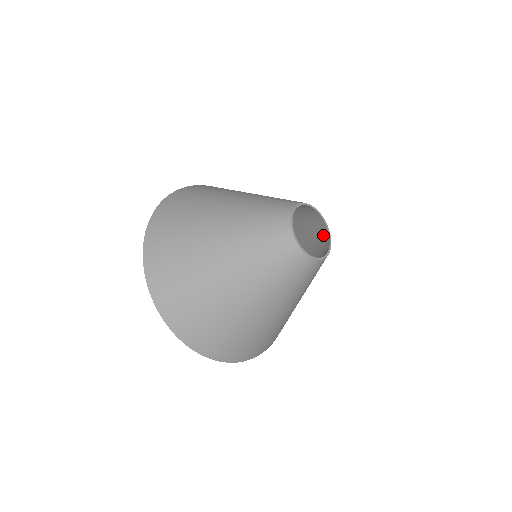
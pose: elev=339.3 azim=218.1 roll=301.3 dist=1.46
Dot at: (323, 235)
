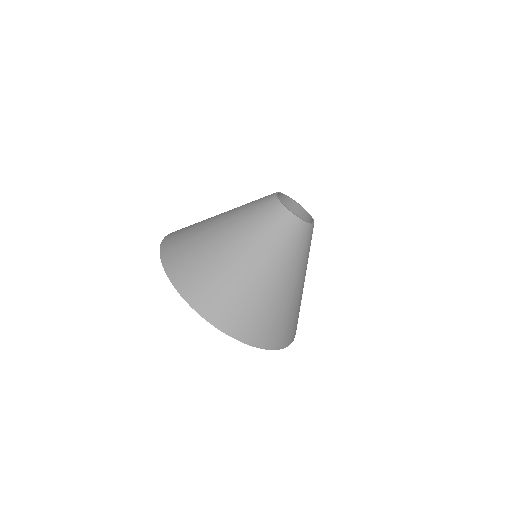
Dot at: (302, 218)
